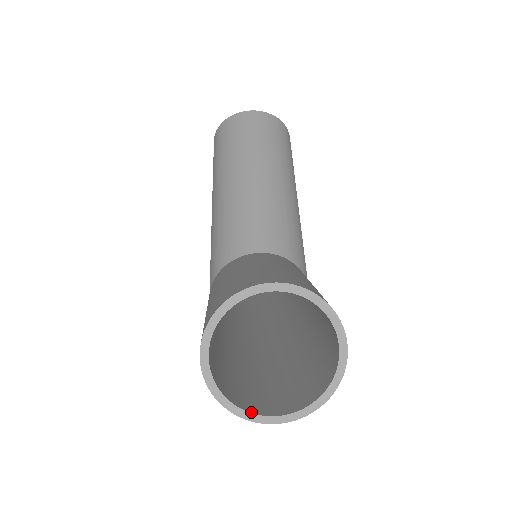
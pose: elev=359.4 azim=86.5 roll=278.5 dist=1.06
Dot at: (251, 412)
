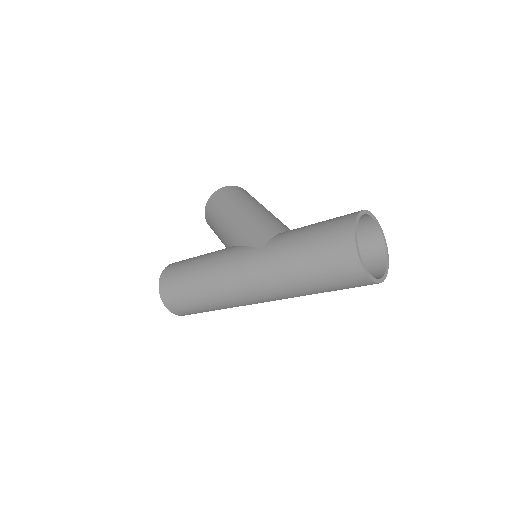
Dot at: (364, 266)
